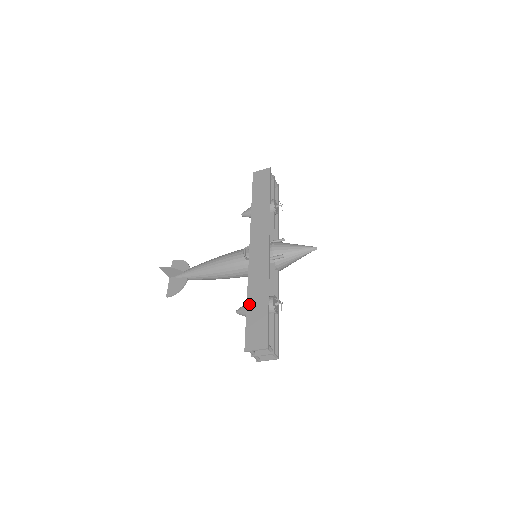
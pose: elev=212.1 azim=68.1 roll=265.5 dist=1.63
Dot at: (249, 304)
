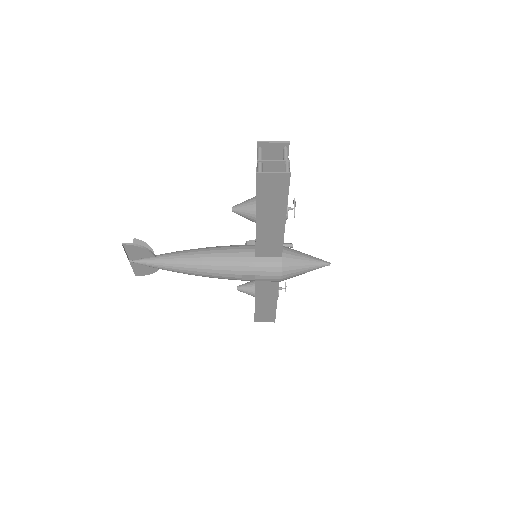
Dot at: occluded
